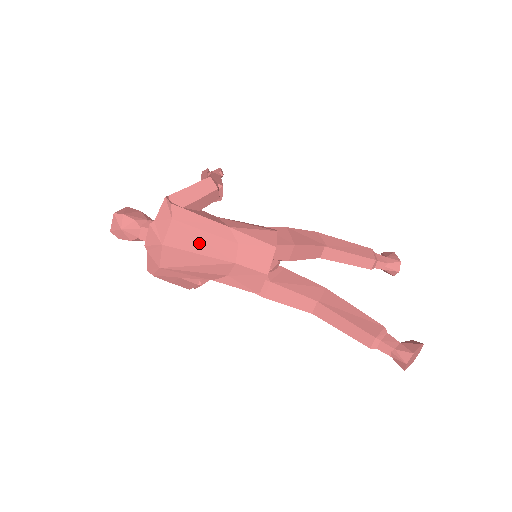
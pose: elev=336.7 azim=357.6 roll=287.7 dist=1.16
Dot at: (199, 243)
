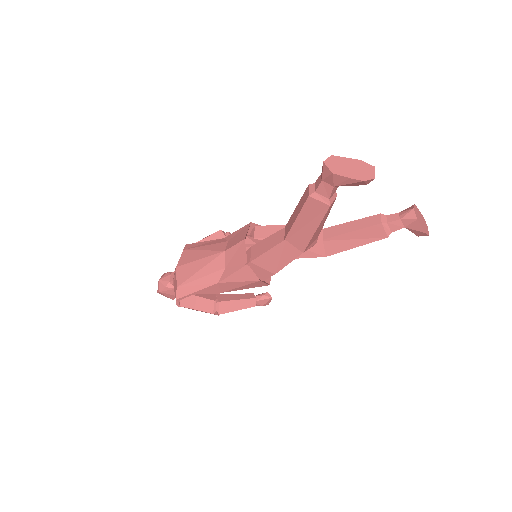
Dot at: (200, 253)
